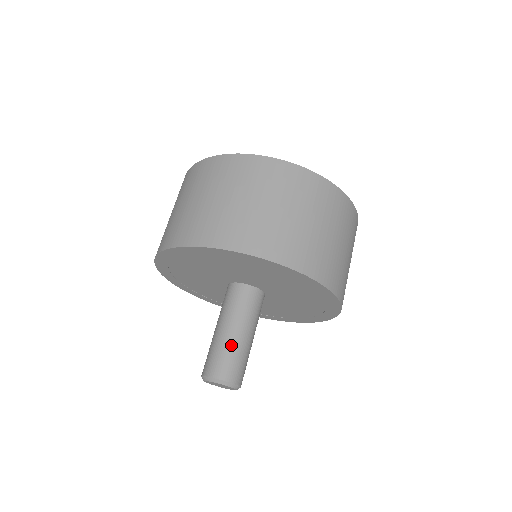
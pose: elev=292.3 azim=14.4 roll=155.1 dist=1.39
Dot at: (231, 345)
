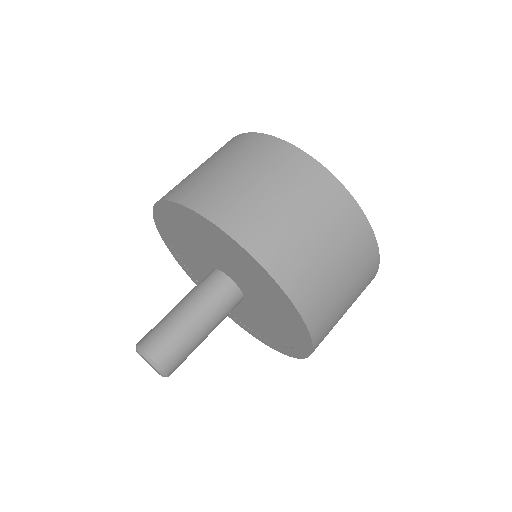
Dot at: (180, 328)
